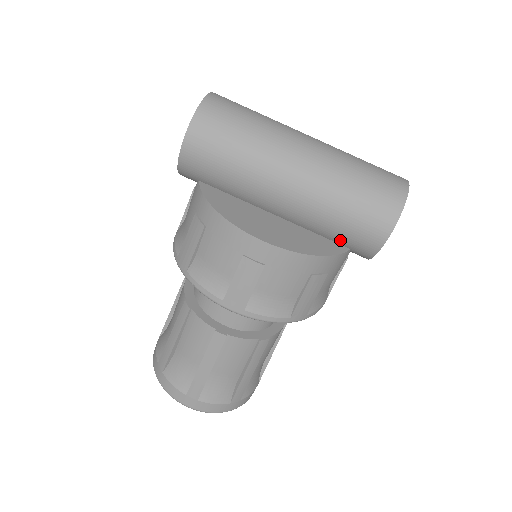
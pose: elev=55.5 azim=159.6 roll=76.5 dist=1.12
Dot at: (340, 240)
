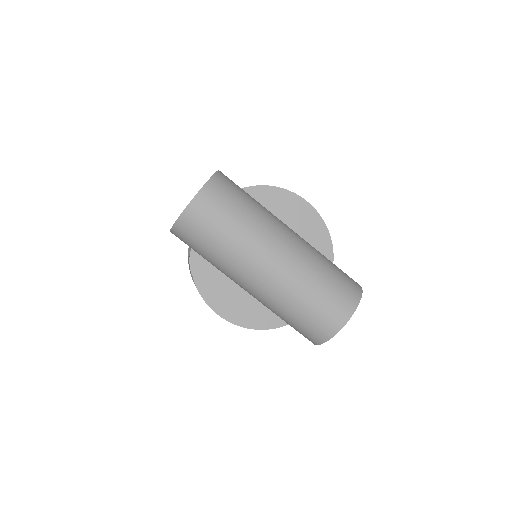
Dot at: occluded
